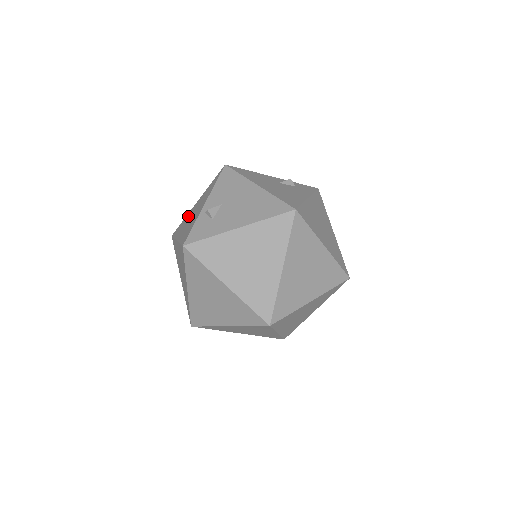
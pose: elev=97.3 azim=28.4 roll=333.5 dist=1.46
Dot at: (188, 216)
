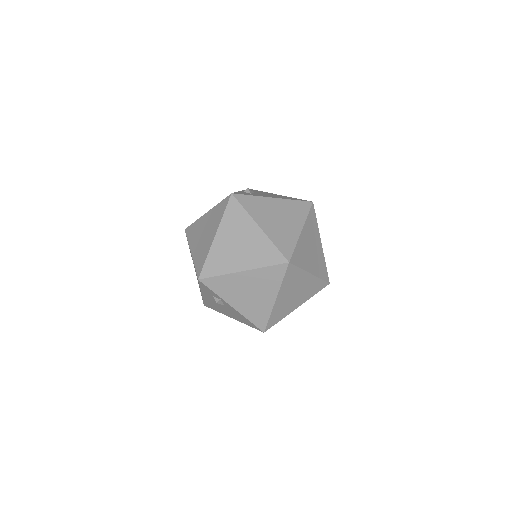
Dot at: occluded
